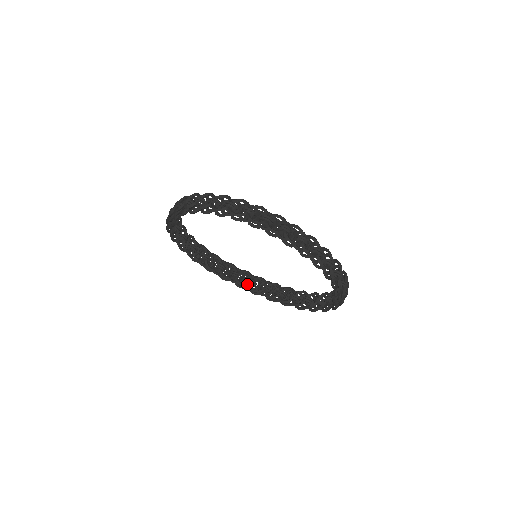
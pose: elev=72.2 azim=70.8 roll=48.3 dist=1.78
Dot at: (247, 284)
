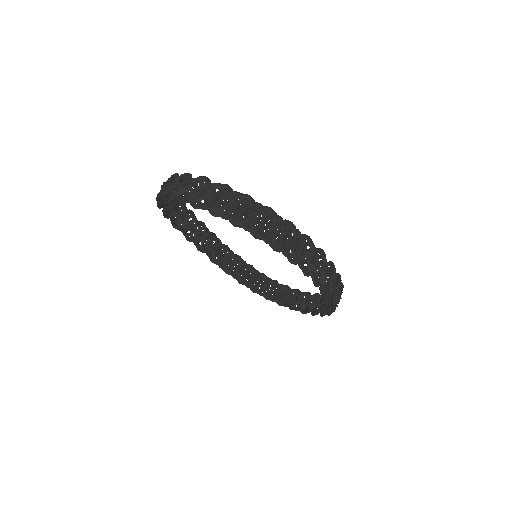
Dot at: occluded
